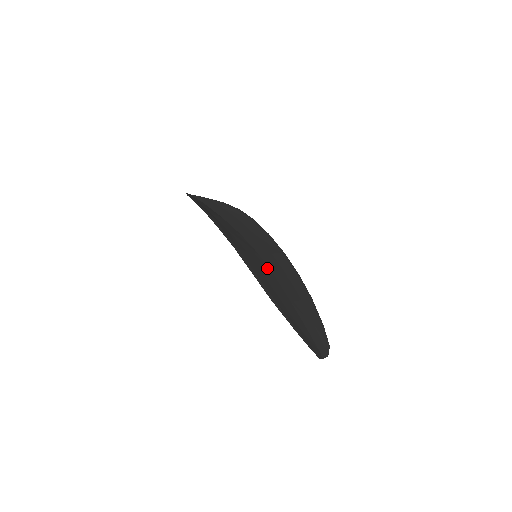
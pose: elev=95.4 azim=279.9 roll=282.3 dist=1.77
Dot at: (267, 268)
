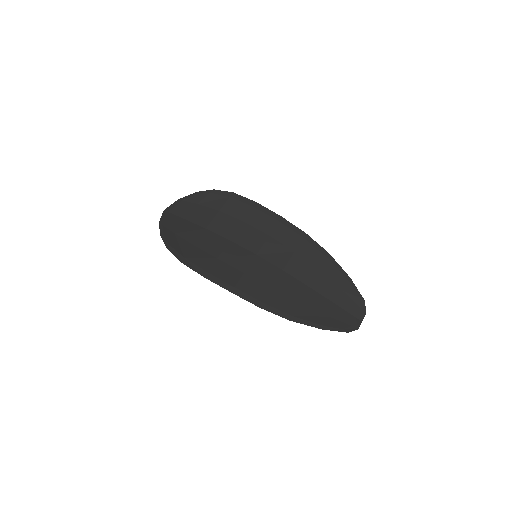
Dot at: (271, 268)
